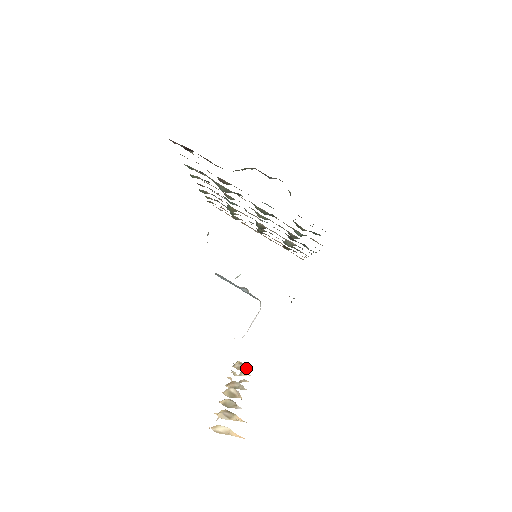
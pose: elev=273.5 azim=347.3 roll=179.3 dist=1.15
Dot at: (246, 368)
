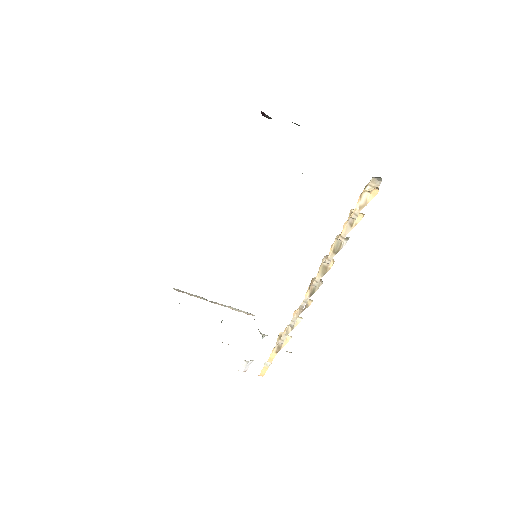
Dot at: (285, 342)
